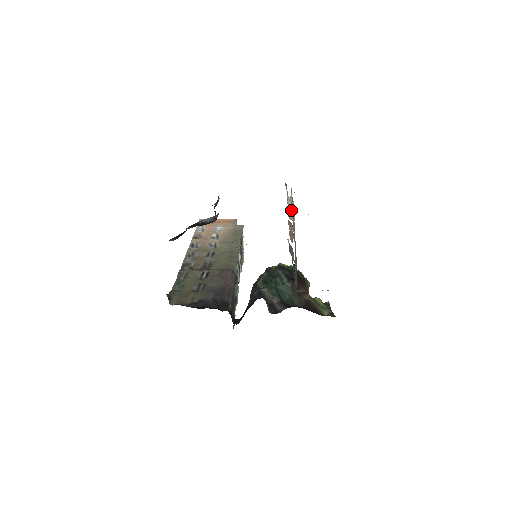
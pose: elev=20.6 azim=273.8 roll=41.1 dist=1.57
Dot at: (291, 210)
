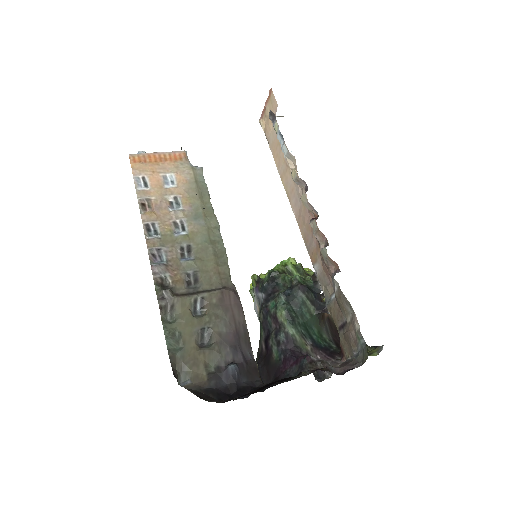
Dot at: (301, 185)
